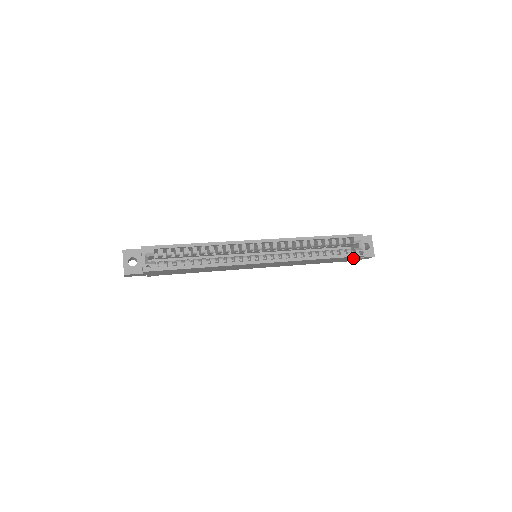
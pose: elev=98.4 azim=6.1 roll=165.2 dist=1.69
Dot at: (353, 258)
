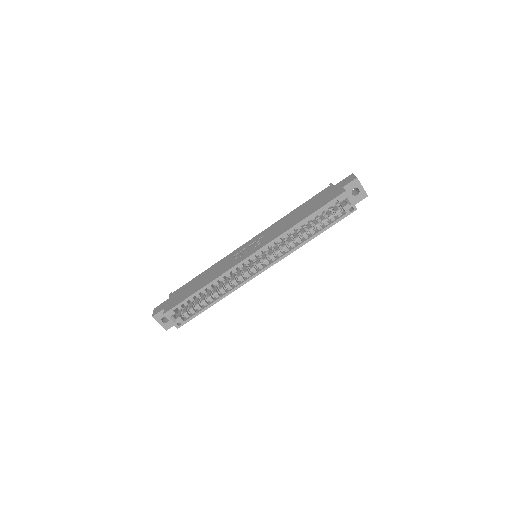
Dot at: occluded
